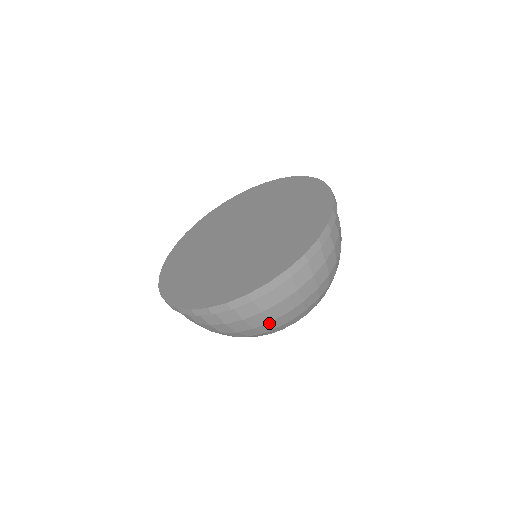
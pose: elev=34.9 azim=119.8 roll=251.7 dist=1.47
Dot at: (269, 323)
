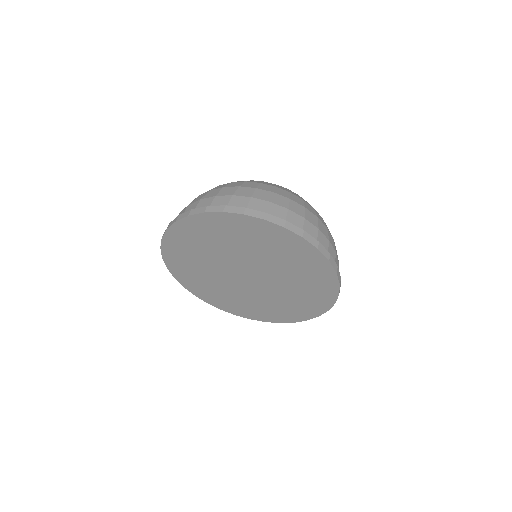
Dot at: occluded
